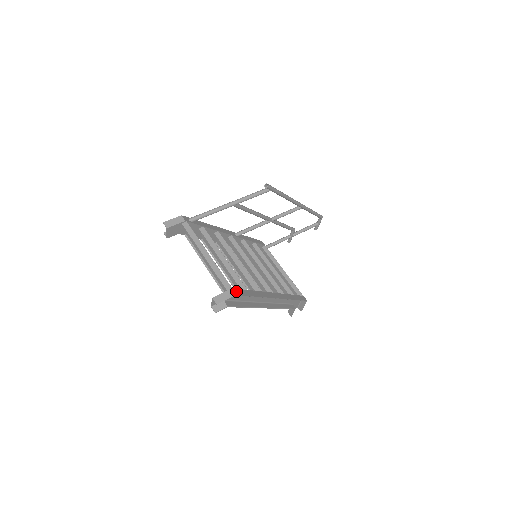
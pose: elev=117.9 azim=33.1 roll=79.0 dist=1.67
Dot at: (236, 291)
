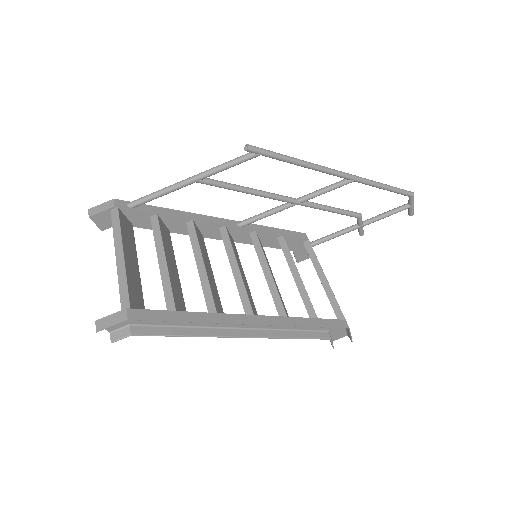
Dot at: (136, 313)
